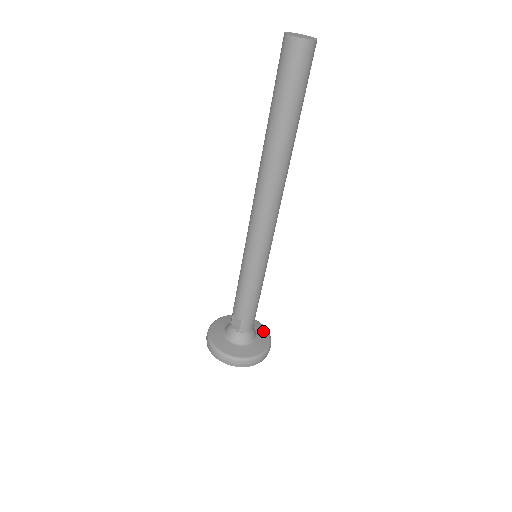
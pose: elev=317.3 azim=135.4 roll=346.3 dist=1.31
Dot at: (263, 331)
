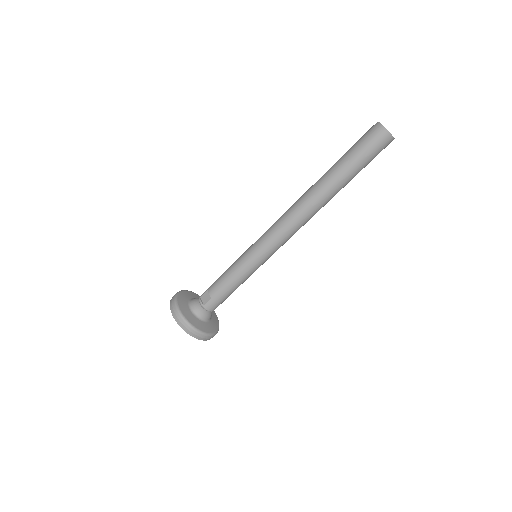
Dot at: (216, 321)
